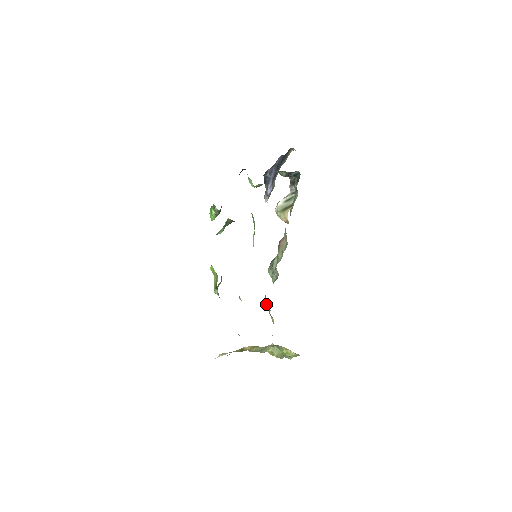
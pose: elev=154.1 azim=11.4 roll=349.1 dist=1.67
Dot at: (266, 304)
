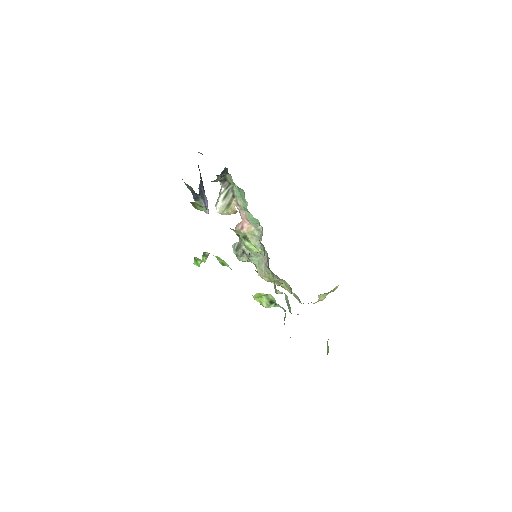
Dot at: (278, 280)
